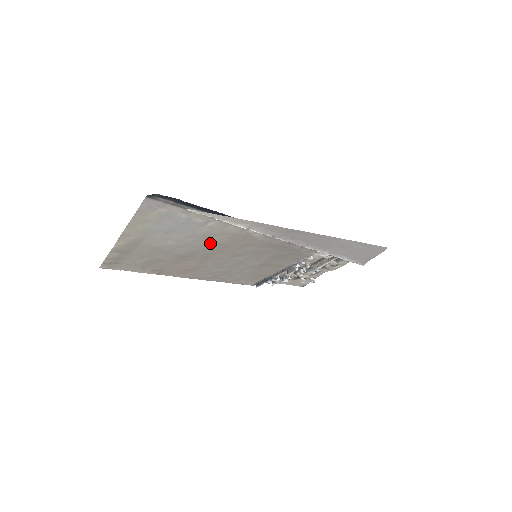
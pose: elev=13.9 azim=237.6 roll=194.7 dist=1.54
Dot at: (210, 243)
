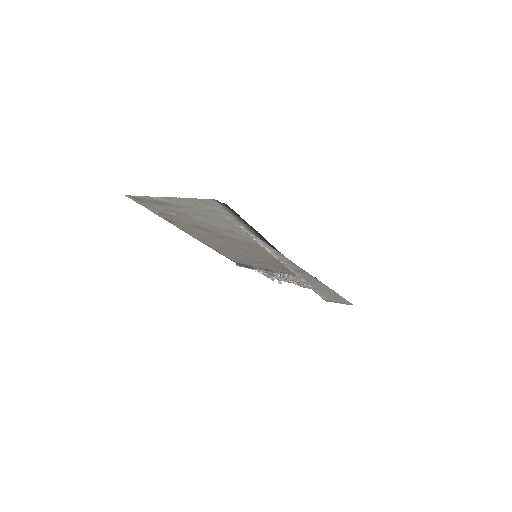
Dot at: (231, 235)
